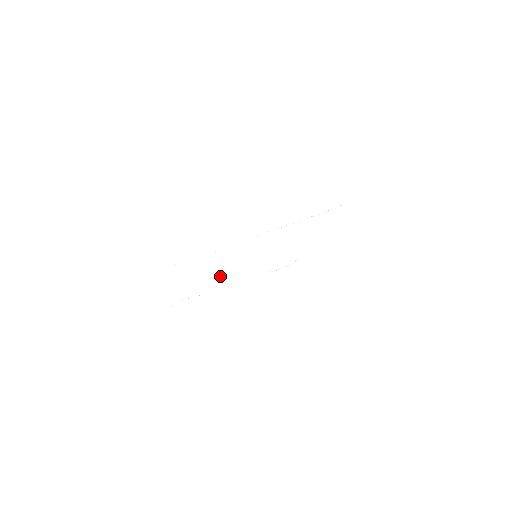
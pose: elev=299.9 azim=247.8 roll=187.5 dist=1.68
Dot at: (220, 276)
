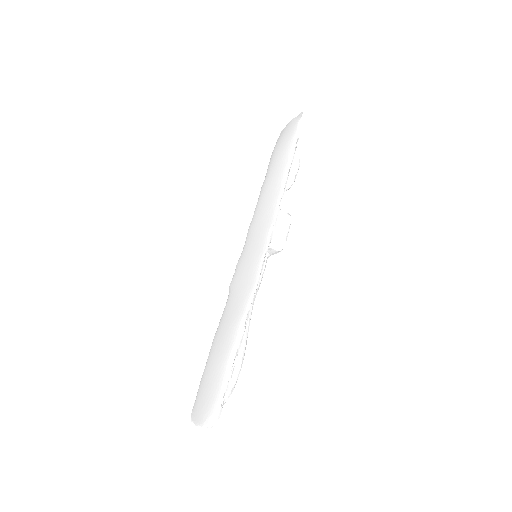
Dot at: (242, 302)
